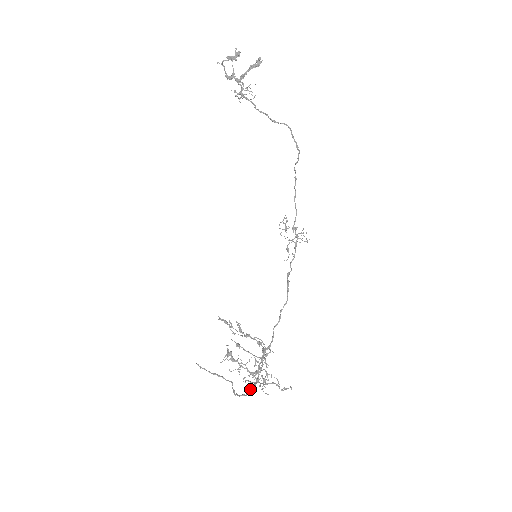
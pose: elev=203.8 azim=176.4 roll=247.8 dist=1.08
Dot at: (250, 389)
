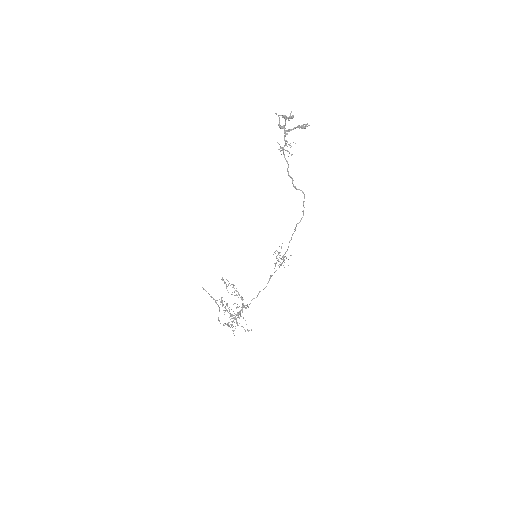
Dot at: (228, 323)
